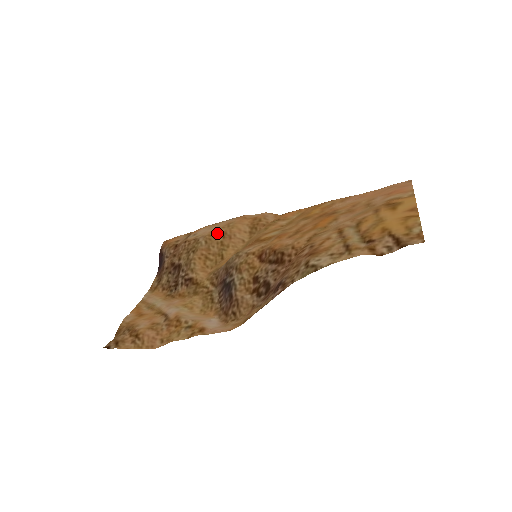
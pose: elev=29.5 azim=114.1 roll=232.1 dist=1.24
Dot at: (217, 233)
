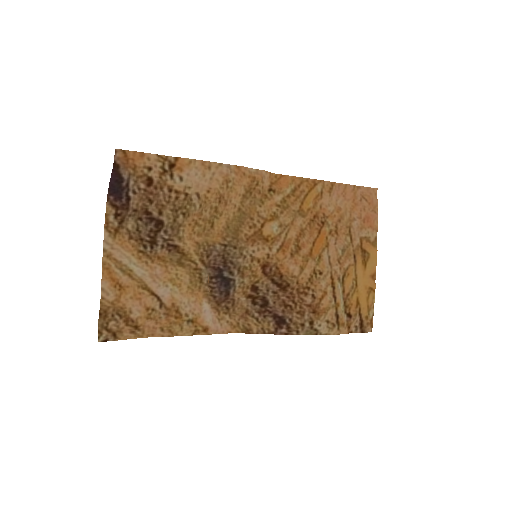
Dot at: (214, 195)
